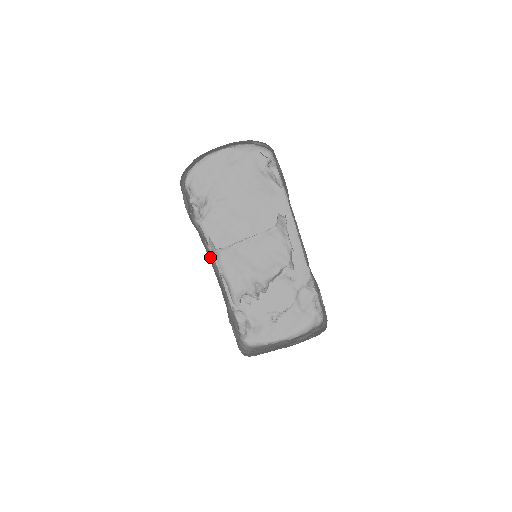
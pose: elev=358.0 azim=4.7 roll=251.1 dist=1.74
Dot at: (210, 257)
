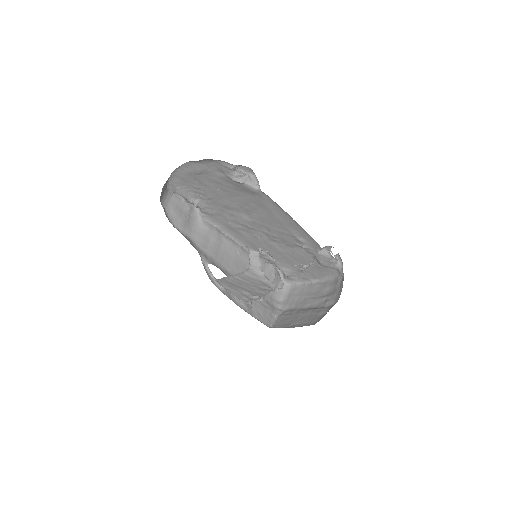
Dot at: (222, 248)
